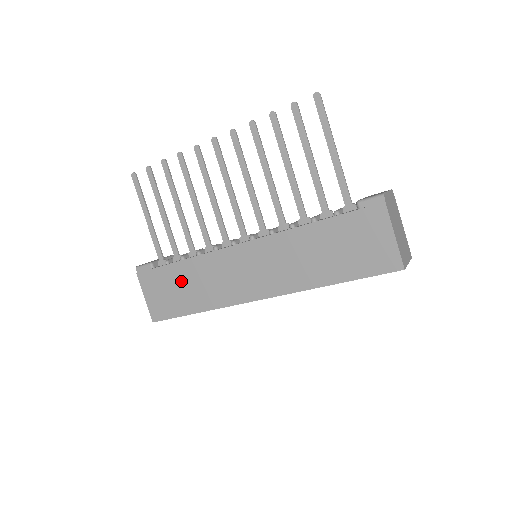
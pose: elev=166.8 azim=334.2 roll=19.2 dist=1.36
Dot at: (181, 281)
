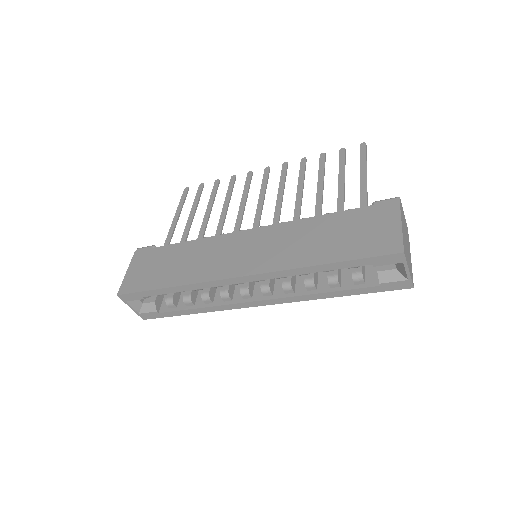
Dot at: (173, 258)
